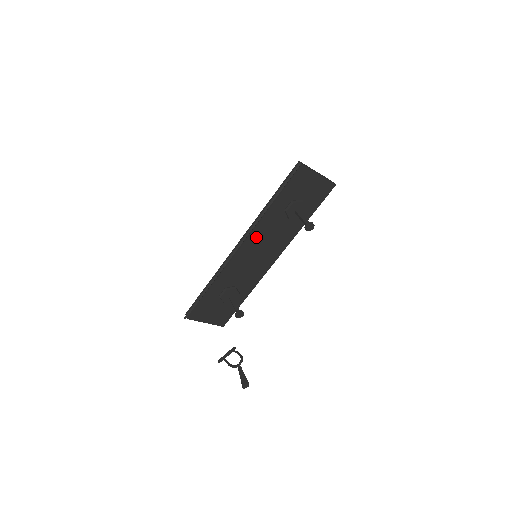
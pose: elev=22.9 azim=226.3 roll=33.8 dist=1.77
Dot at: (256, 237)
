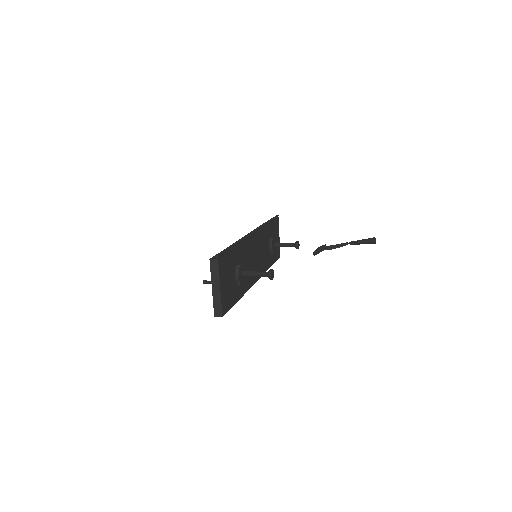
Dot at: (259, 238)
